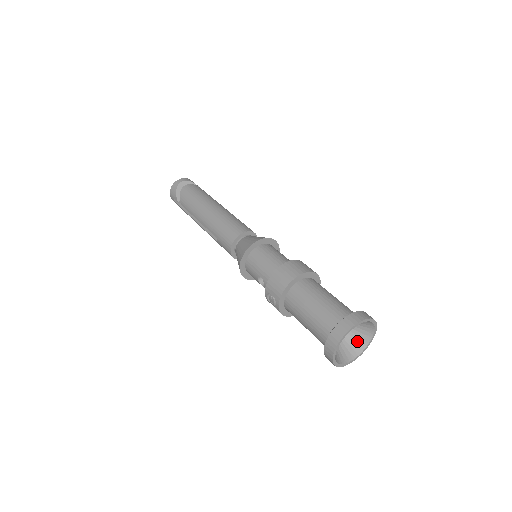
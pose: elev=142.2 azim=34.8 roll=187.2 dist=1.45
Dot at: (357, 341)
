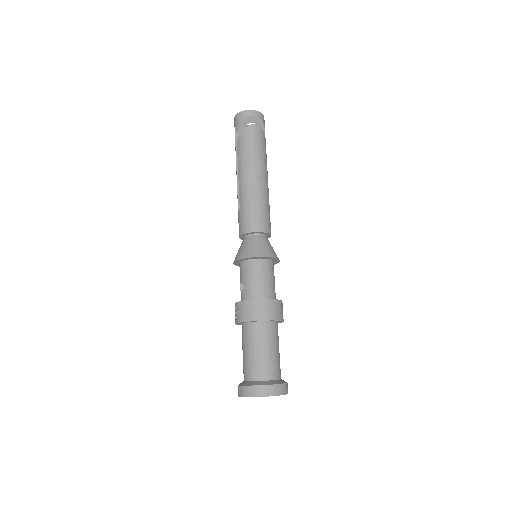
Dot at: occluded
